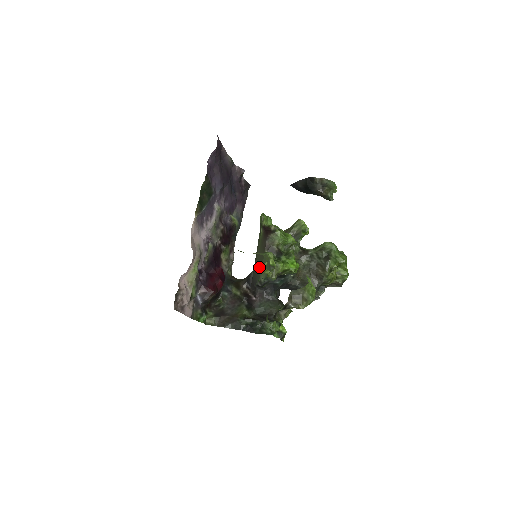
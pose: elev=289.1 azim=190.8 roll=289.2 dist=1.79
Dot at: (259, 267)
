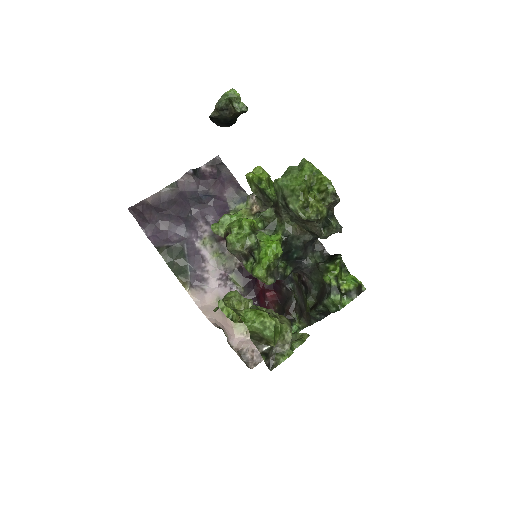
Dot at: occluded
